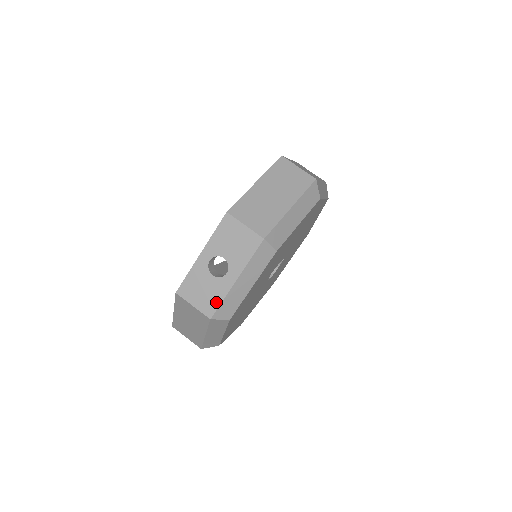
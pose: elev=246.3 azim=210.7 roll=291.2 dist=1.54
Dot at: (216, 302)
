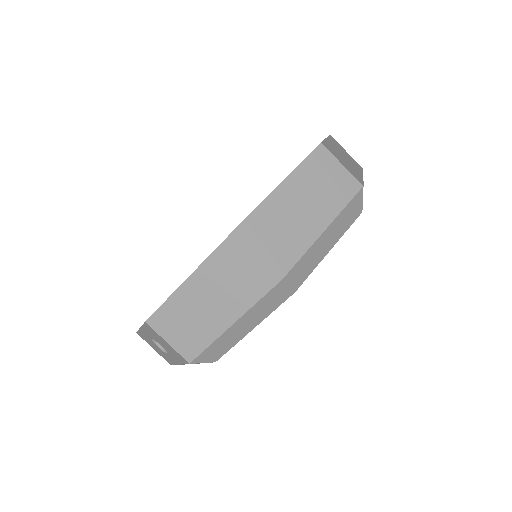
Dot at: (170, 361)
